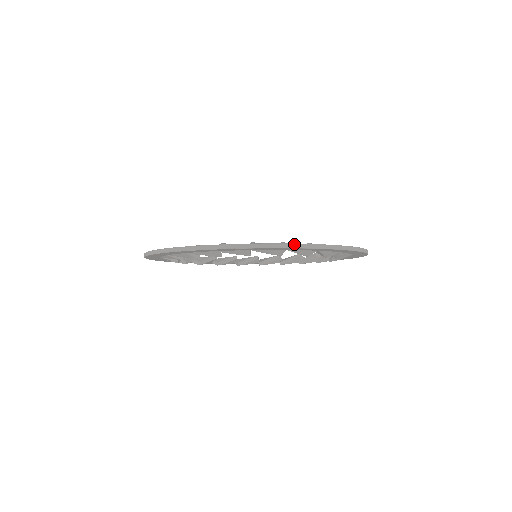
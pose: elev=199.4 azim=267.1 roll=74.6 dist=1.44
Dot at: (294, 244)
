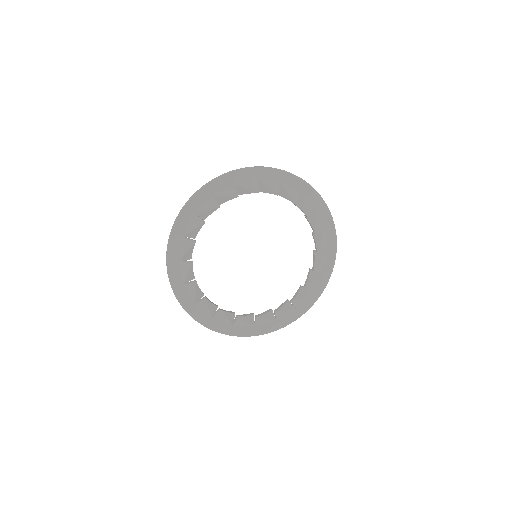
Dot at: (334, 225)
